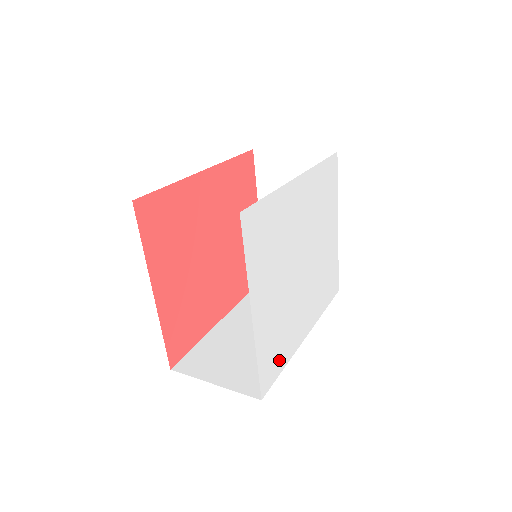
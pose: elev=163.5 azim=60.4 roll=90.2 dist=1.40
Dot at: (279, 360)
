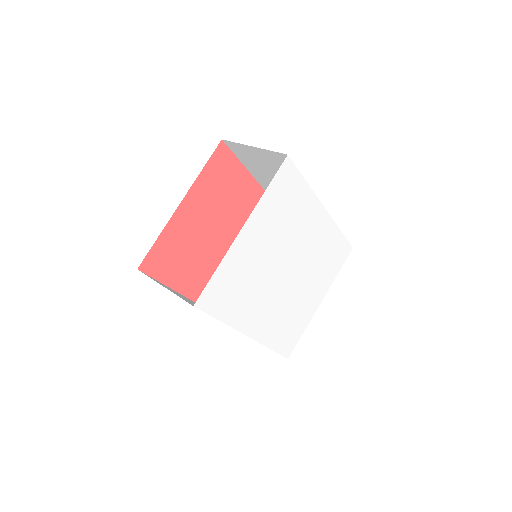
Dot at: (224, 305)
